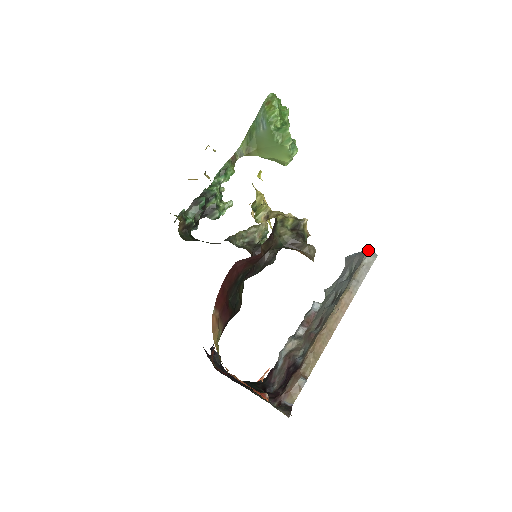
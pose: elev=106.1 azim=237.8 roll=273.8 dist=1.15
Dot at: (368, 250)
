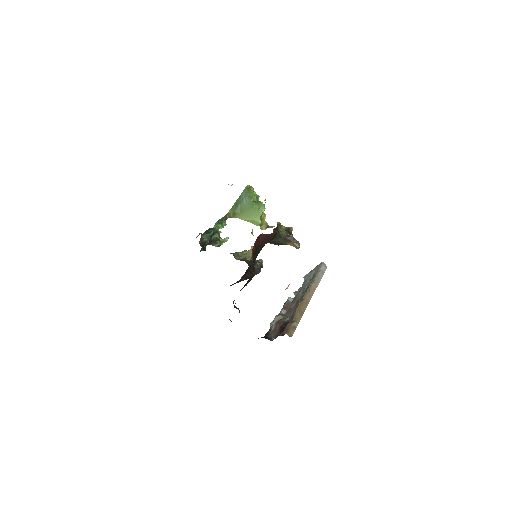
Dot at: (322, 262)
